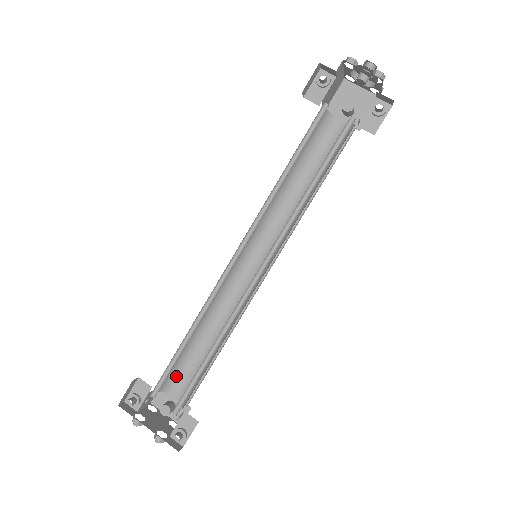
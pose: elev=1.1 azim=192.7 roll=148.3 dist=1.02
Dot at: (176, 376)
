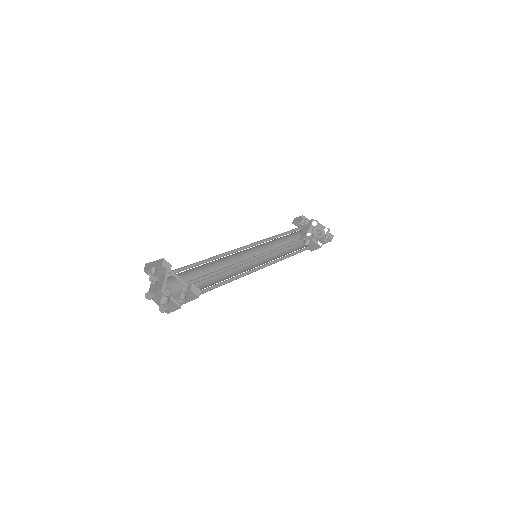
Dot at: (179, 286)
